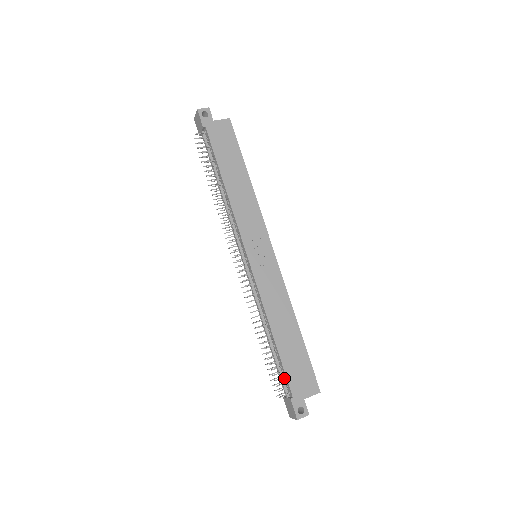
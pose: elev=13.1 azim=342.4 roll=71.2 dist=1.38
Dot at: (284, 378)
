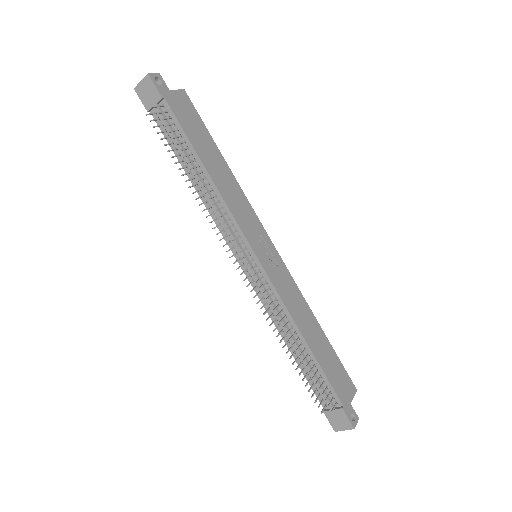
Dot at: (326, 388)
